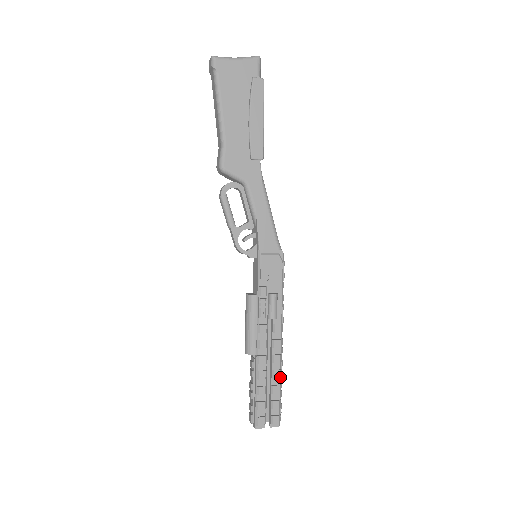
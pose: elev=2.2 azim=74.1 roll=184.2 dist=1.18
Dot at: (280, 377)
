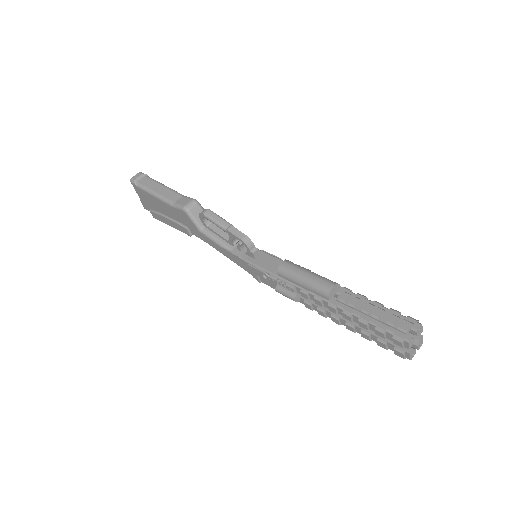
Dot at: occluded
